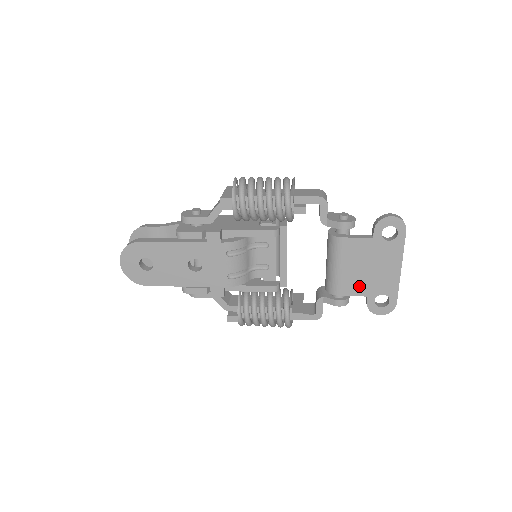
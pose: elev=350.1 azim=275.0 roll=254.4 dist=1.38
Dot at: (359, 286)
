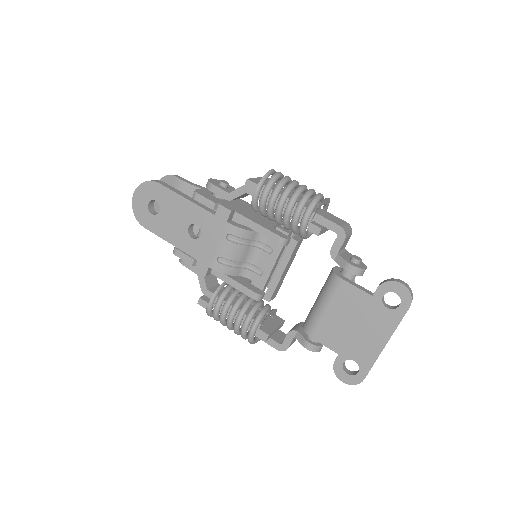
Dot at: (335, 339)
